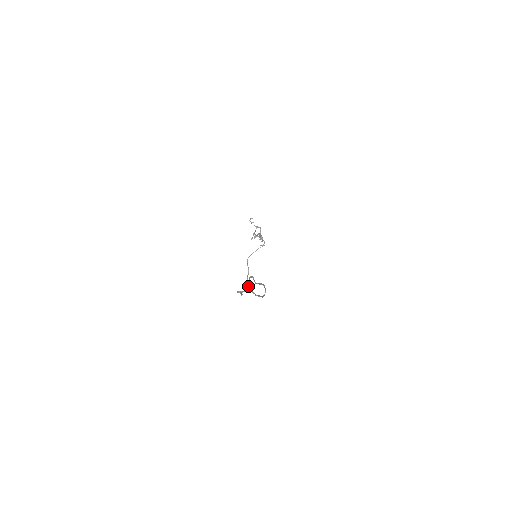
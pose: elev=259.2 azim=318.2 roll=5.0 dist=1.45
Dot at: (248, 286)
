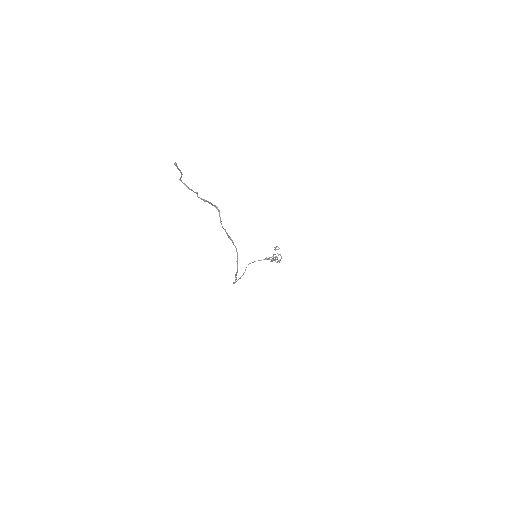
Dot at: (234, 282)
